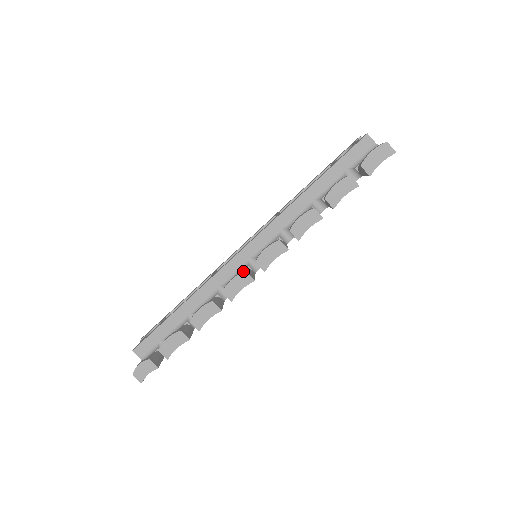
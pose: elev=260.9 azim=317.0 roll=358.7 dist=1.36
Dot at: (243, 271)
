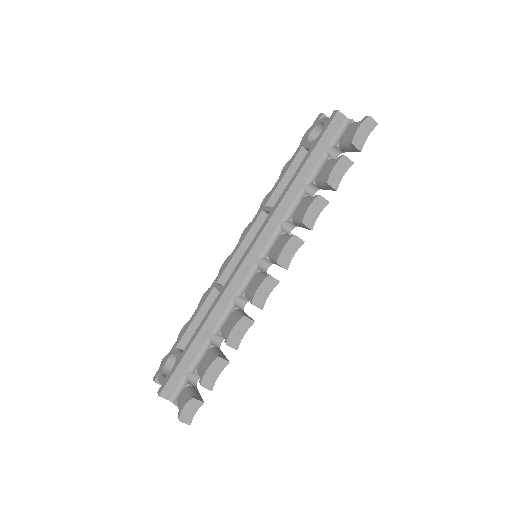
Dot at: (267, 276)
